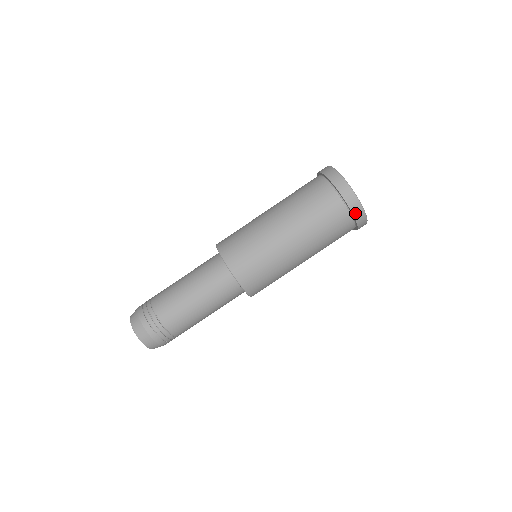
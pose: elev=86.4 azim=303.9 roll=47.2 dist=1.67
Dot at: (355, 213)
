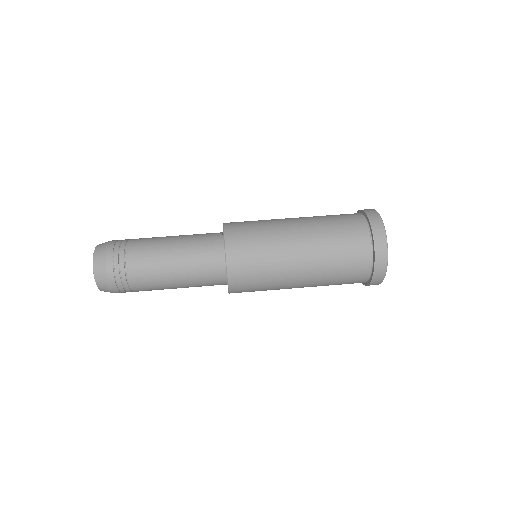
Dot at: (370, 216)
